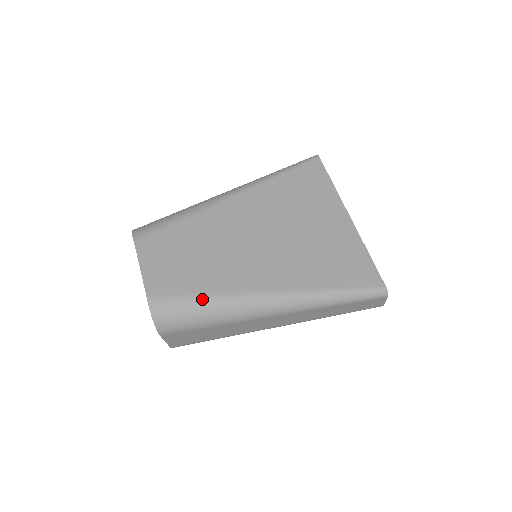
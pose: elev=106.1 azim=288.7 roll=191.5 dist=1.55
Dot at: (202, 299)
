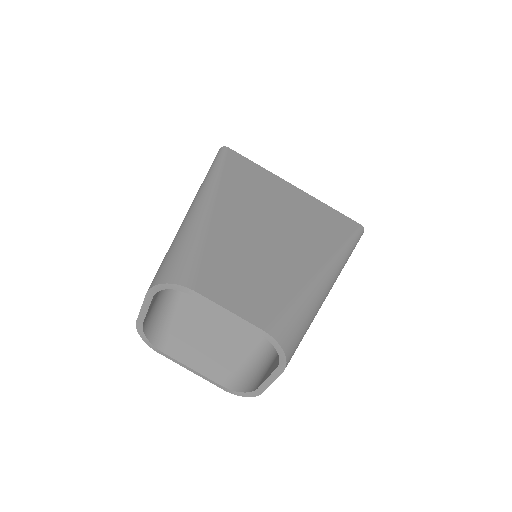
Dot at: (299, 303)
